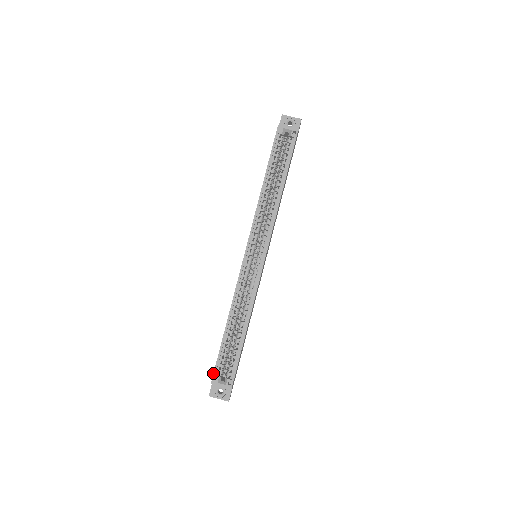
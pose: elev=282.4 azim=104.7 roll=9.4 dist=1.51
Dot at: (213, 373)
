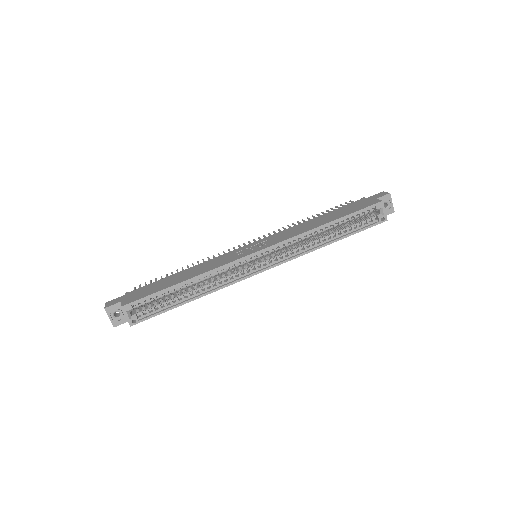
Dot at: (132, 302)
